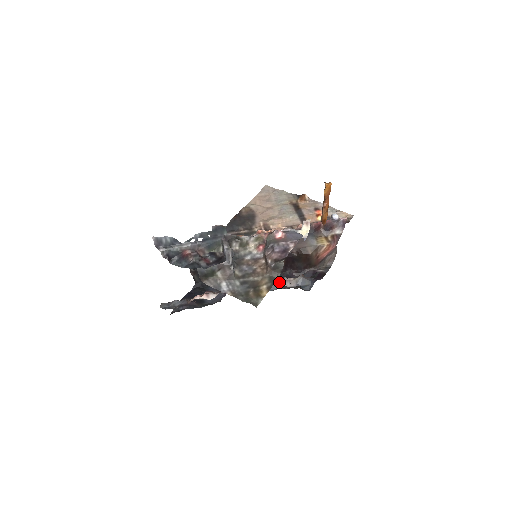
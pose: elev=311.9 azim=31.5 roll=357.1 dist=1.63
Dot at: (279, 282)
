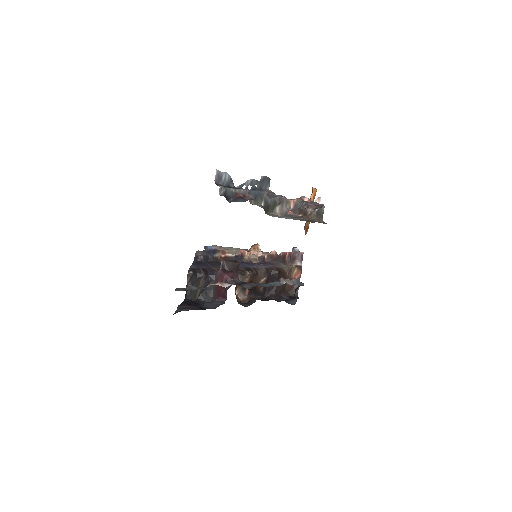
Dot at: (279, 281)
